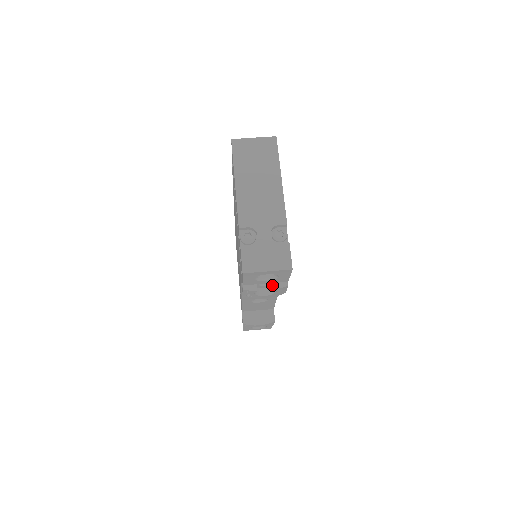
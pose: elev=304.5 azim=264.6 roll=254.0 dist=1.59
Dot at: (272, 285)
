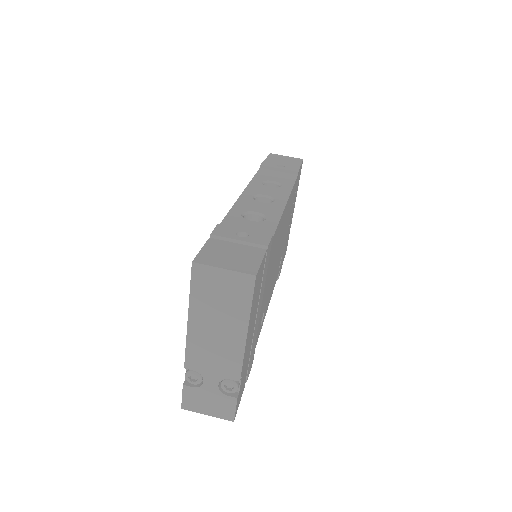
Dot at: occluded
